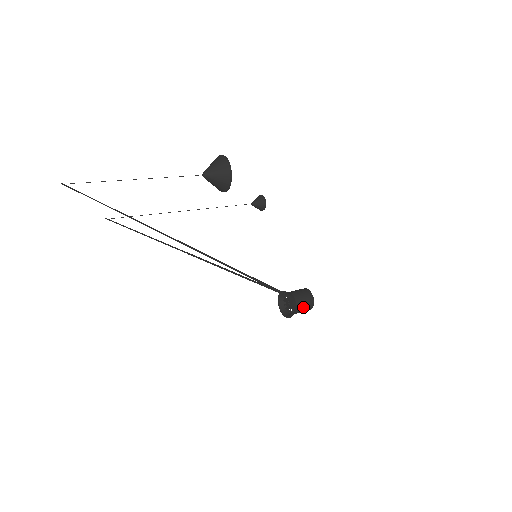
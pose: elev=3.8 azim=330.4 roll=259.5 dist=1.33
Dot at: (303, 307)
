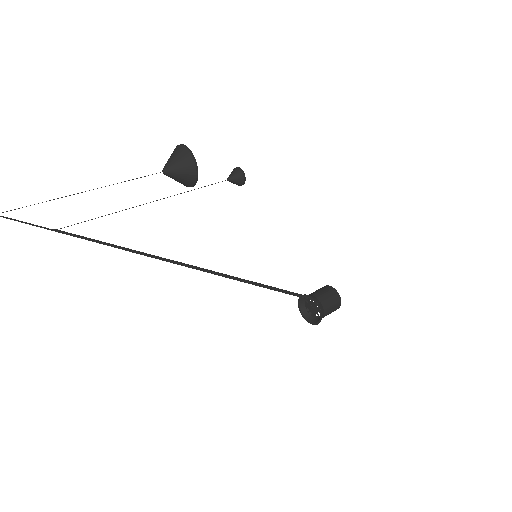
Dot at: (330, 305)
